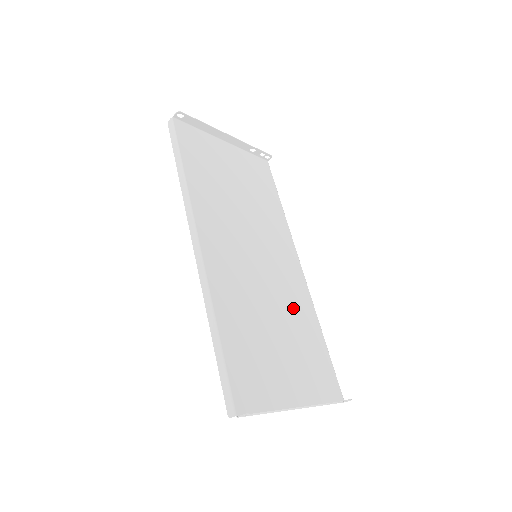
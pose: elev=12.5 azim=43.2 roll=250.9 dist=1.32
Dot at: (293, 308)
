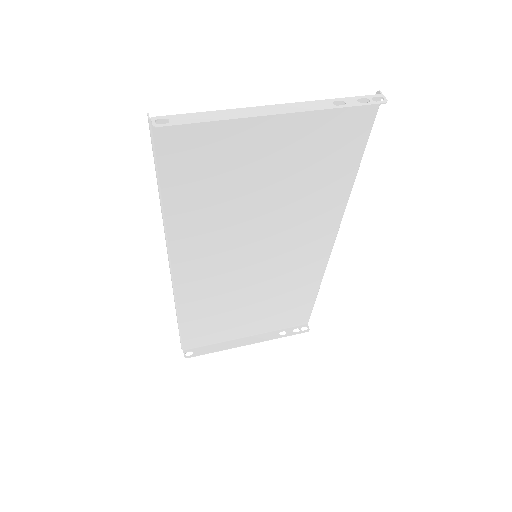
Dot at: (287, 284)
